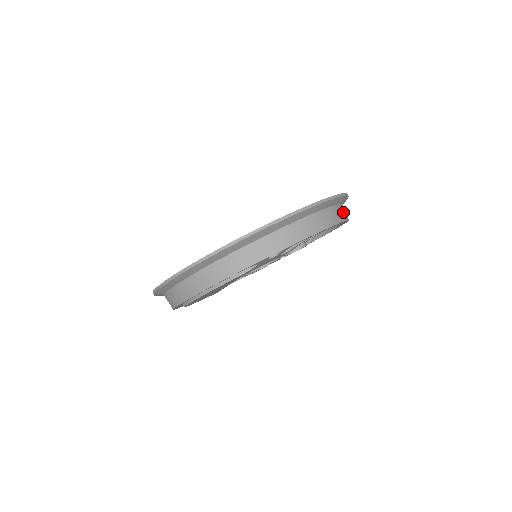
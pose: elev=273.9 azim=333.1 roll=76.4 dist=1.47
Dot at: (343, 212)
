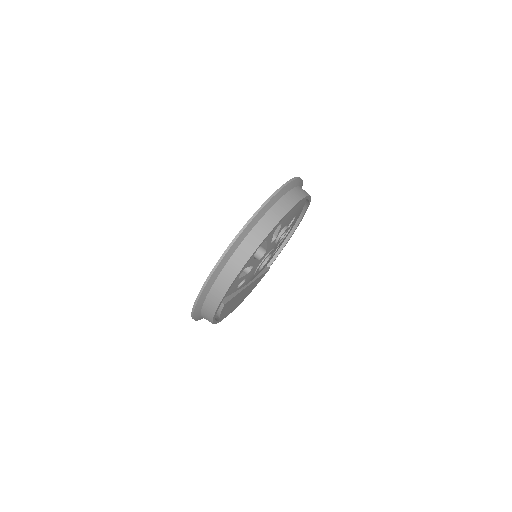
Dot at: (272, 217)
